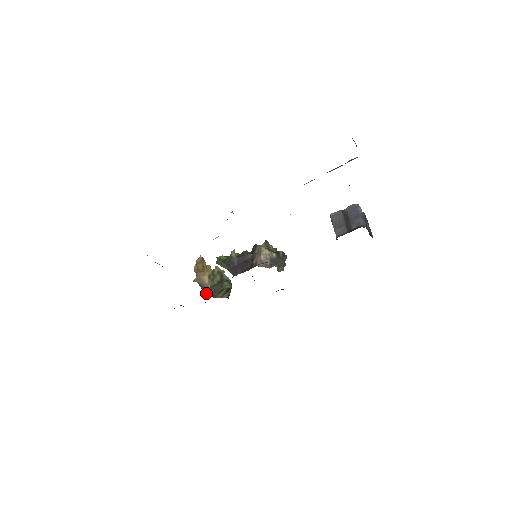
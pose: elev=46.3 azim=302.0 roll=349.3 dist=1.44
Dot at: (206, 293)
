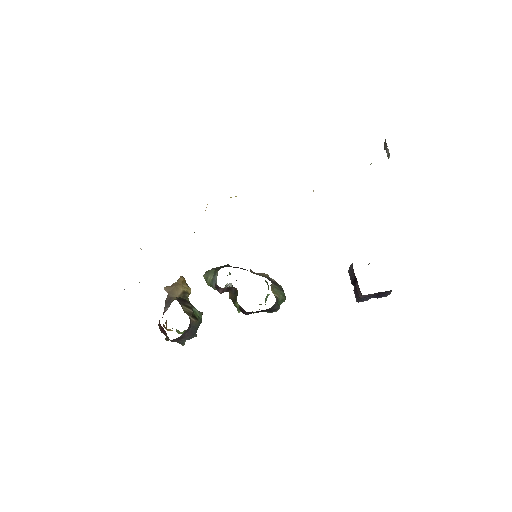
Dot at: (168, 307)
